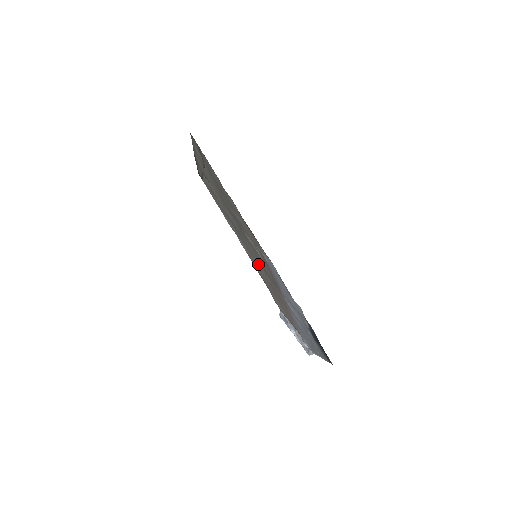
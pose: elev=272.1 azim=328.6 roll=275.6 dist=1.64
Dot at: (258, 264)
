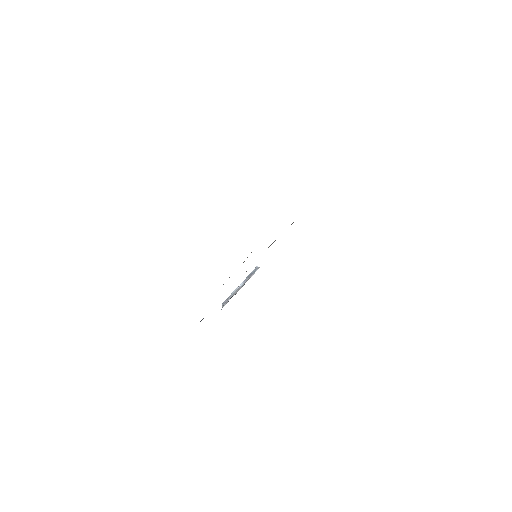
Dot at: occluded
